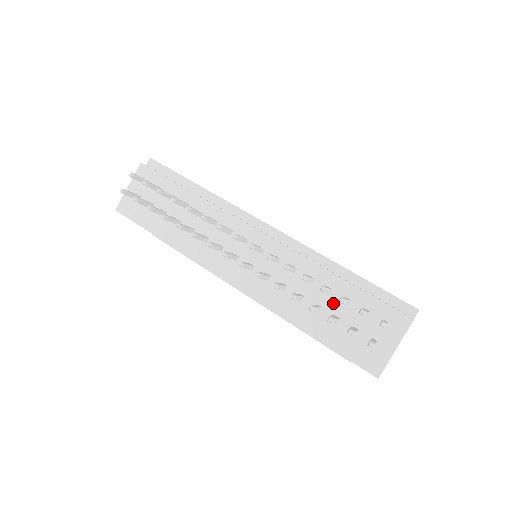
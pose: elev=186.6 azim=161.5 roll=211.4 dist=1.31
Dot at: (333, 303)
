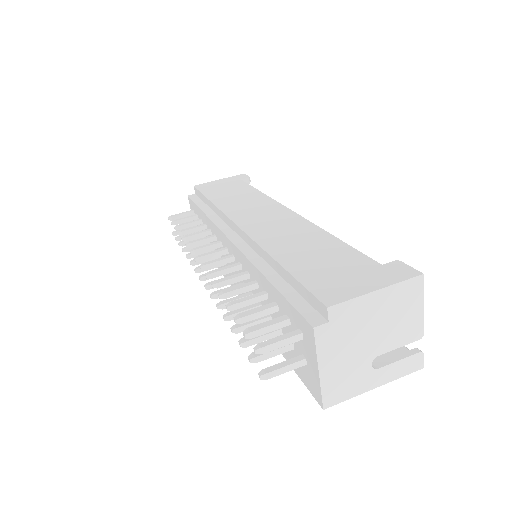
Dot at: occluded
